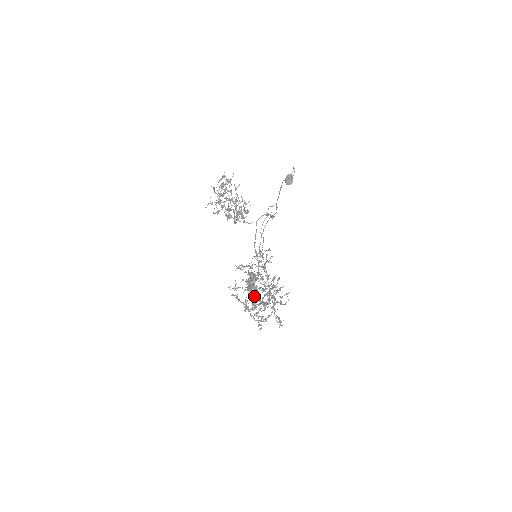
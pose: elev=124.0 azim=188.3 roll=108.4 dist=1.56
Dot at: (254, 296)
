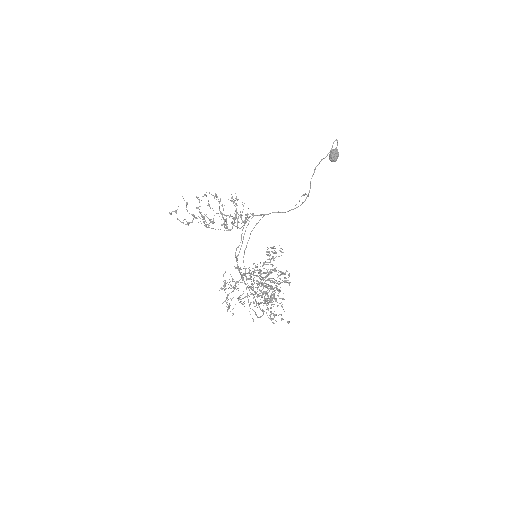
Dot at: occluded
